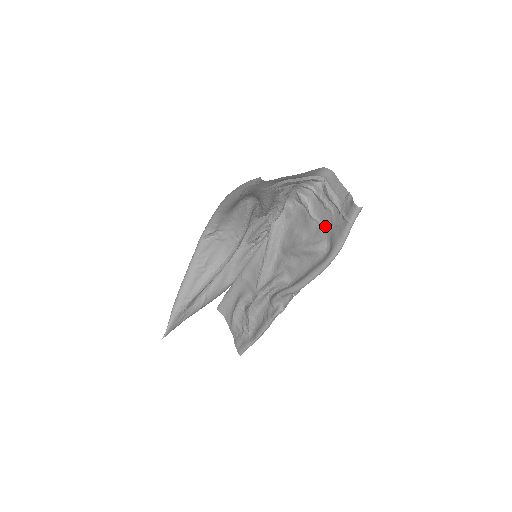
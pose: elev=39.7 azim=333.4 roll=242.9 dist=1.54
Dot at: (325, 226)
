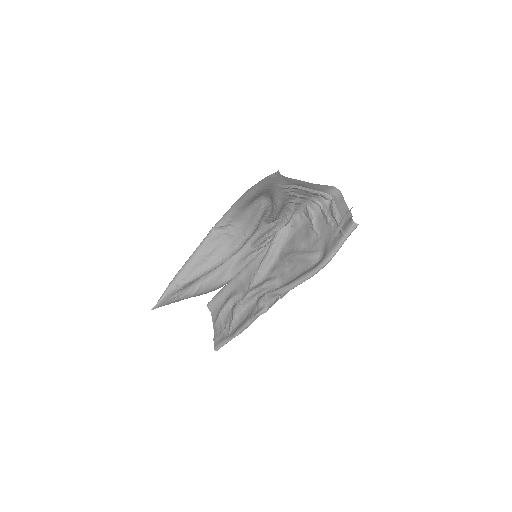
Dot at: (323, 238)
